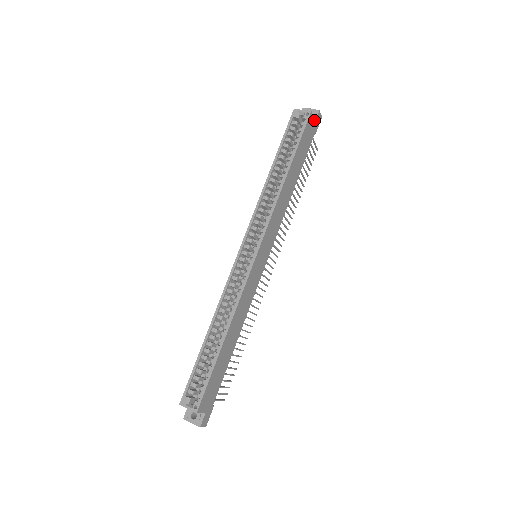
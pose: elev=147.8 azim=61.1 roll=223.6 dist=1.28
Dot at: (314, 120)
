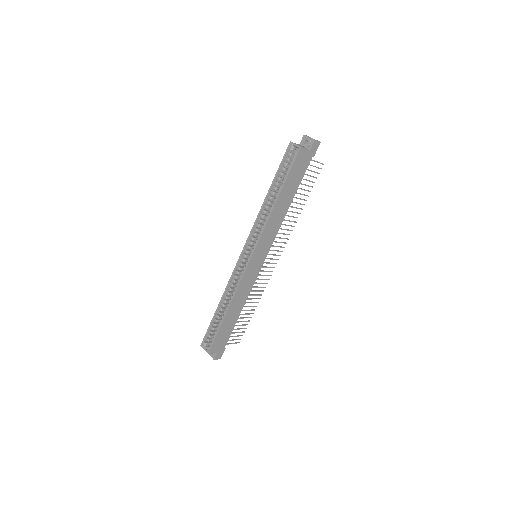
Dot at: (308, 150)
